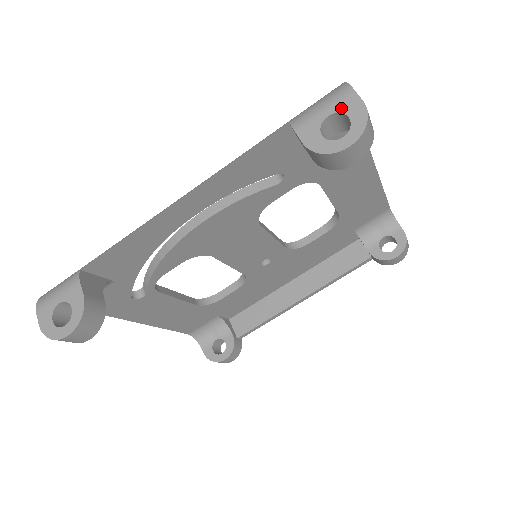
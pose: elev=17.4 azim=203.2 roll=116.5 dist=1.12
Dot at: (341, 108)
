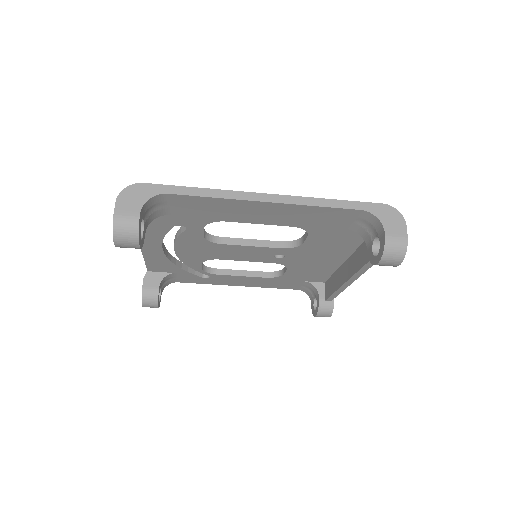
Dot at: occluded
